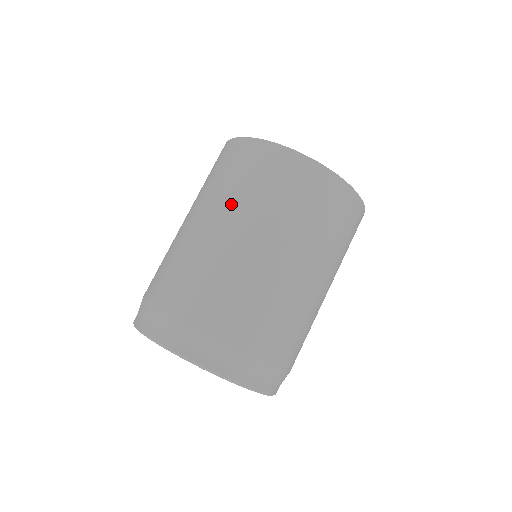
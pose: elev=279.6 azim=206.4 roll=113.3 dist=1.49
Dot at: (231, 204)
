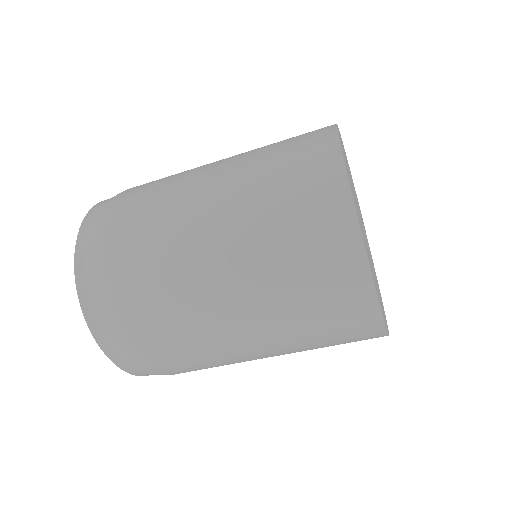
Dot at: (290, 346)
